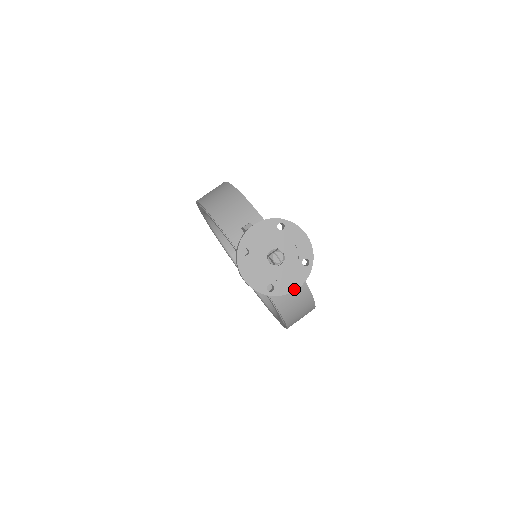
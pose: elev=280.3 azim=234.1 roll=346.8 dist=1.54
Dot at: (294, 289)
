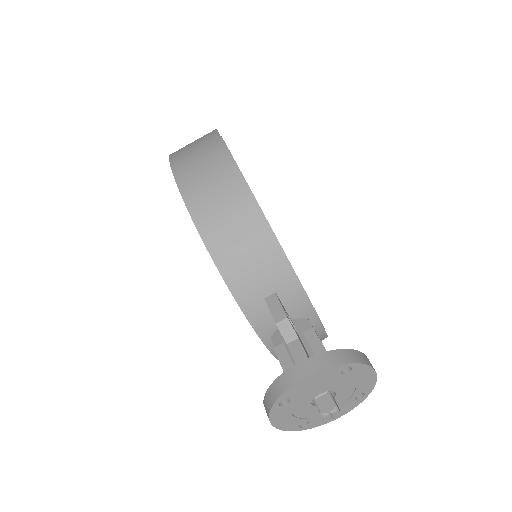
Dot at: (333, 420)
